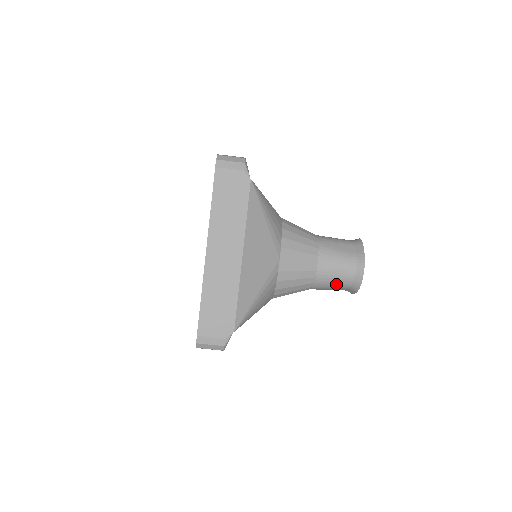
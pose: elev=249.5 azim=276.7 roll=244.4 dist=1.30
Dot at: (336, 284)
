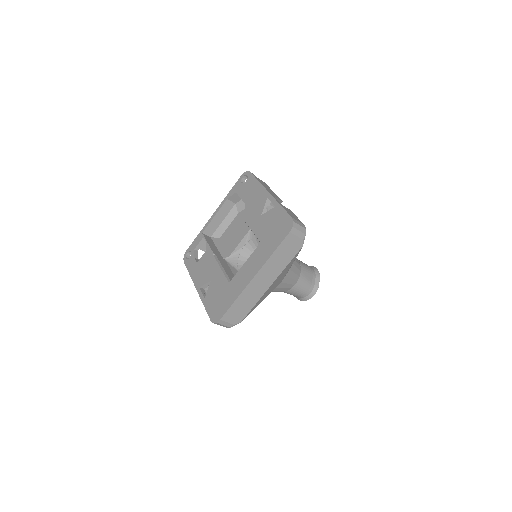
Dot at: (294, 295)
